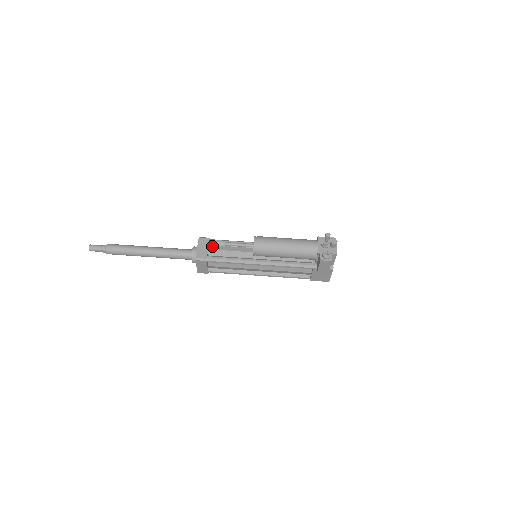
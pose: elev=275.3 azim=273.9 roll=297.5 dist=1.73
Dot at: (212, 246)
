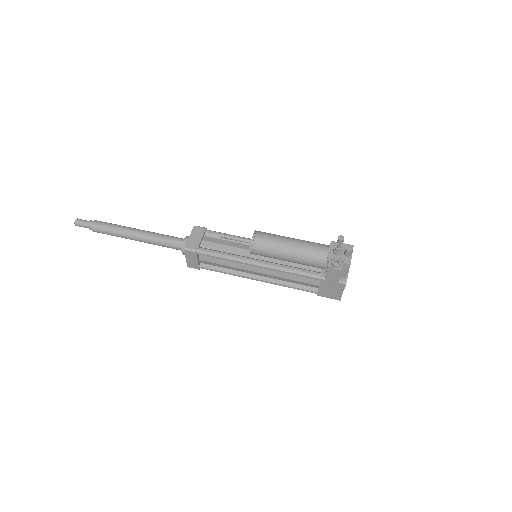
Dot at: (207, 237)
